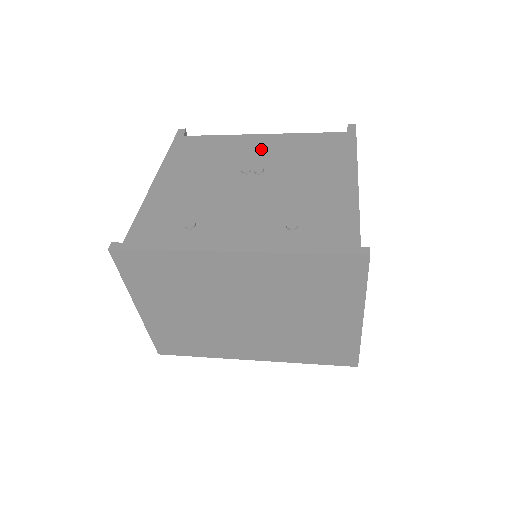
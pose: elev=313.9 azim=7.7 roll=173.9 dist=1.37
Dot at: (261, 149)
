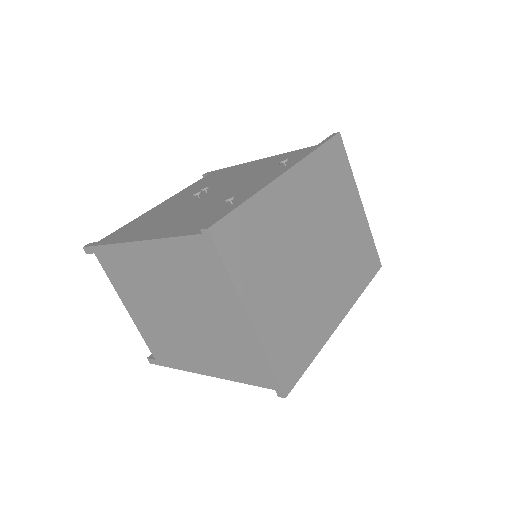
Dot at: (178, 199)
